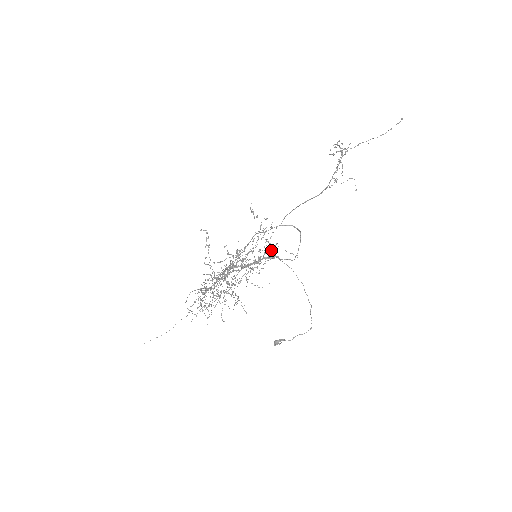
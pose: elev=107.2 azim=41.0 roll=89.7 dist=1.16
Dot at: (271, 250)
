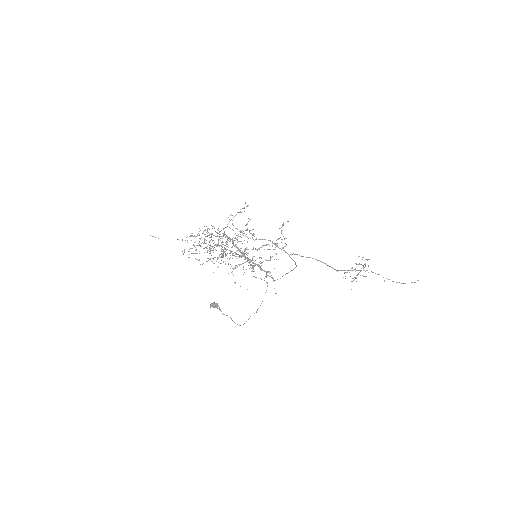
Dot at: occluded
